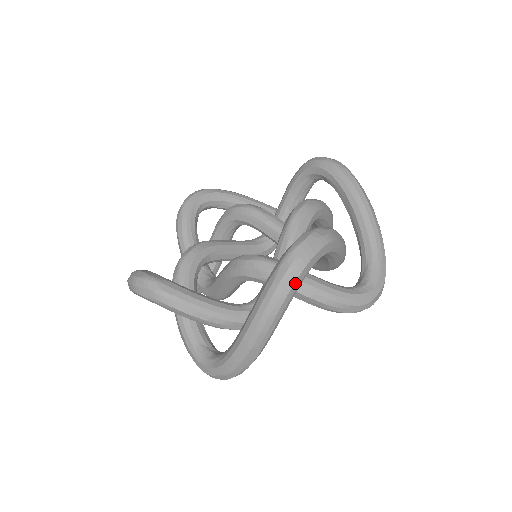
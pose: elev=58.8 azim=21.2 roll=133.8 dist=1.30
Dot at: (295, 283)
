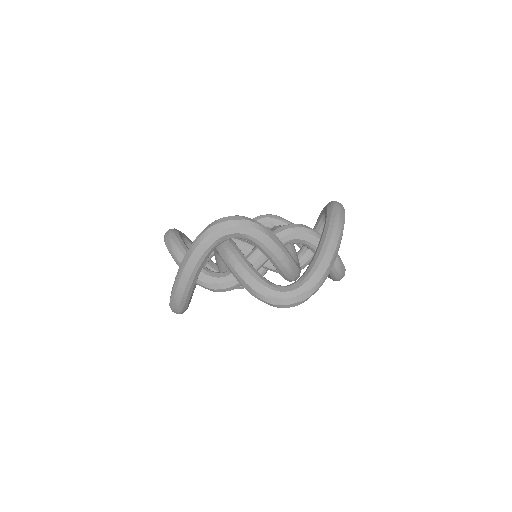
Dot at: occluded
